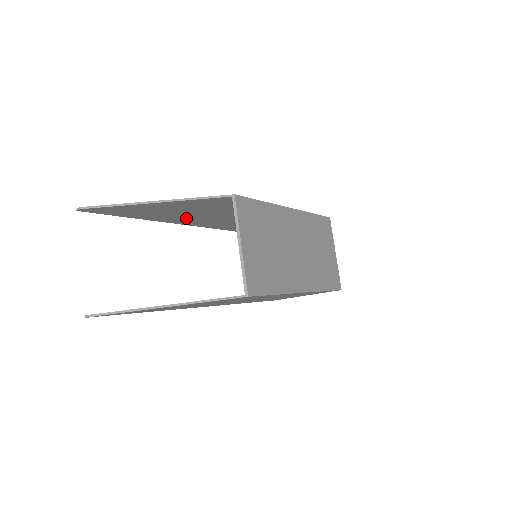
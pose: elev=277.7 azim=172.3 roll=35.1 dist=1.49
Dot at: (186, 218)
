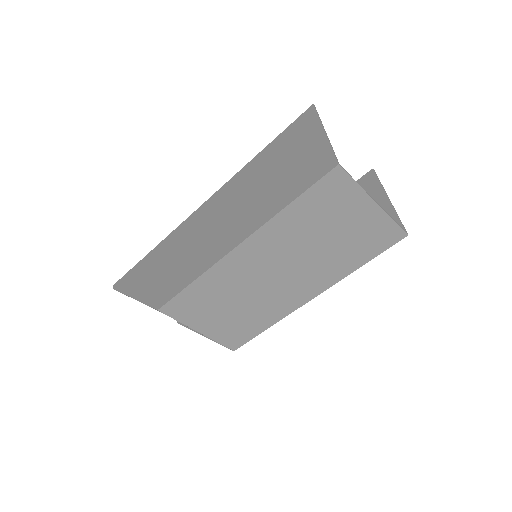
Dot at: (177, 242)
